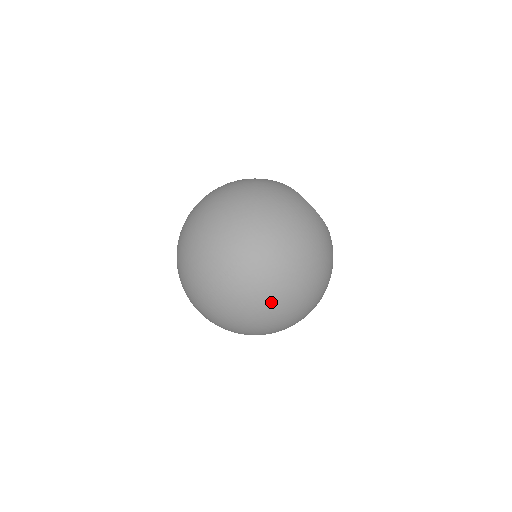
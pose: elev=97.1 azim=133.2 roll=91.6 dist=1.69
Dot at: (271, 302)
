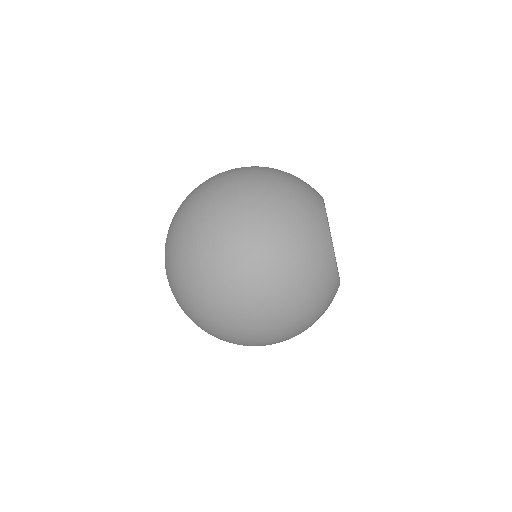
Dot at: occluded
